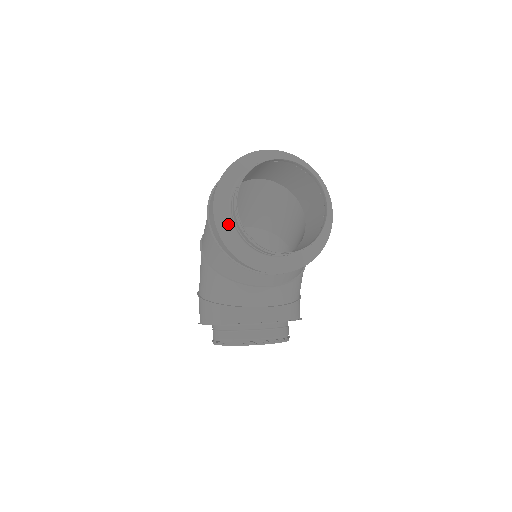
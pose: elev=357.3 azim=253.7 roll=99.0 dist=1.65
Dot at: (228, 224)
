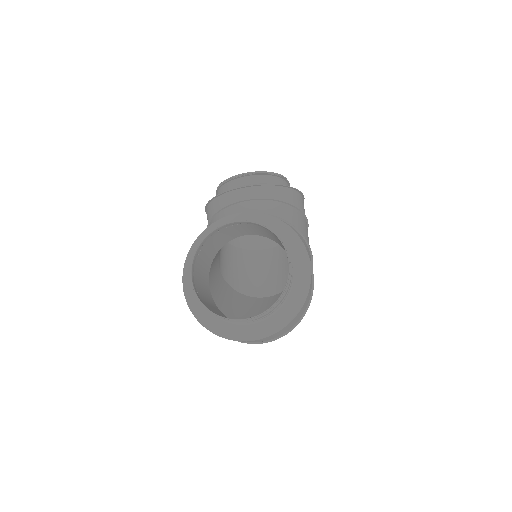
Dot at: occluded
